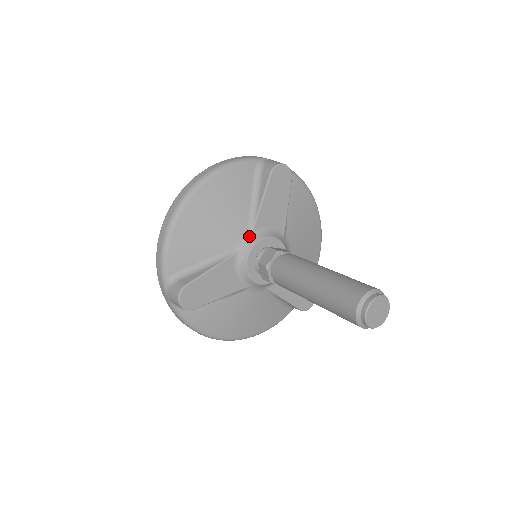
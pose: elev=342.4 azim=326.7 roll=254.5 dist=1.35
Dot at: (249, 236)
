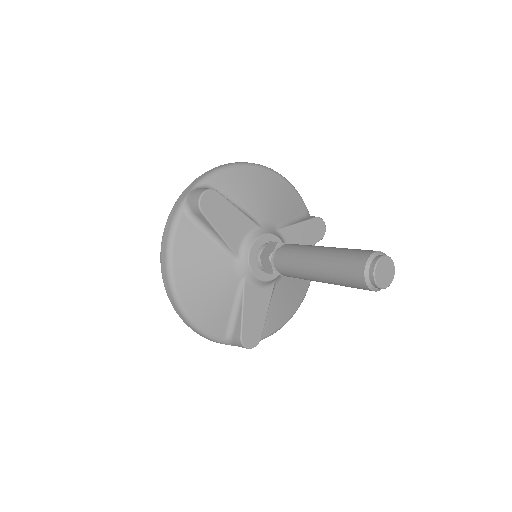
Dot at: (274, 229)
